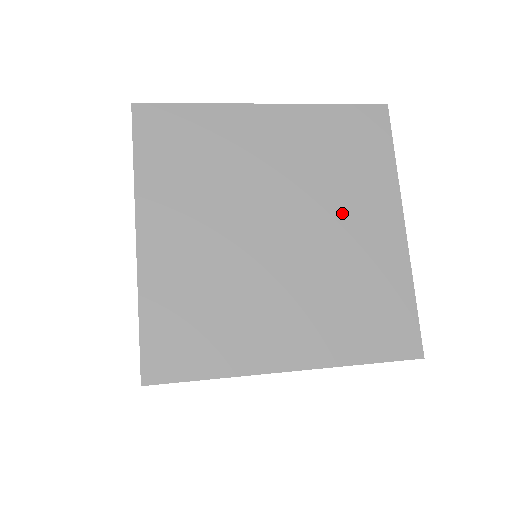
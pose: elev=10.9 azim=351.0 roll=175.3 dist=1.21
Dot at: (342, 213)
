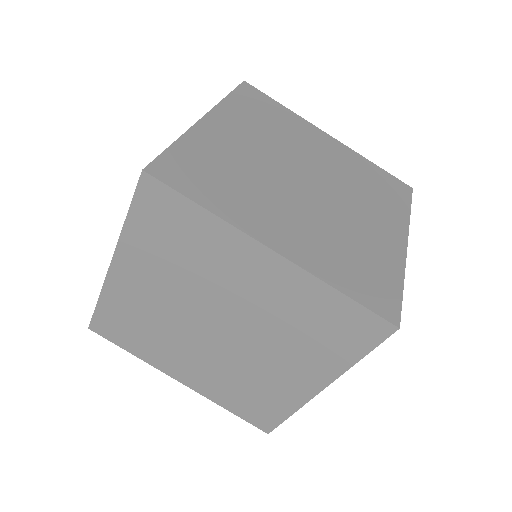
Dot at: (277, 354)
